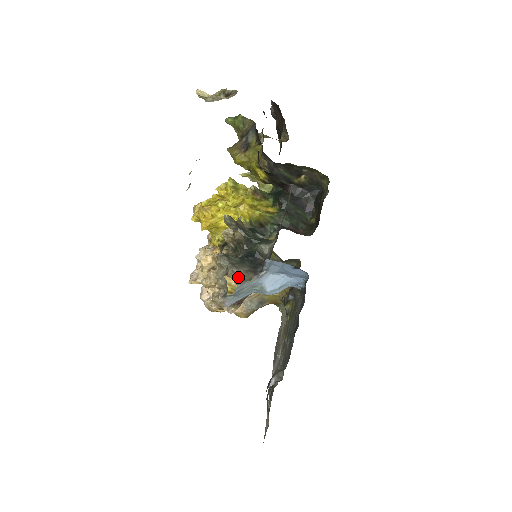
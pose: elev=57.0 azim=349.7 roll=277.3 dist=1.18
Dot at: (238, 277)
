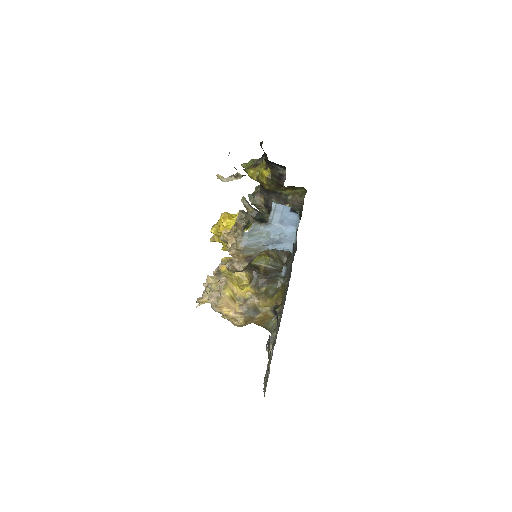
Dot at: (253, 220)
